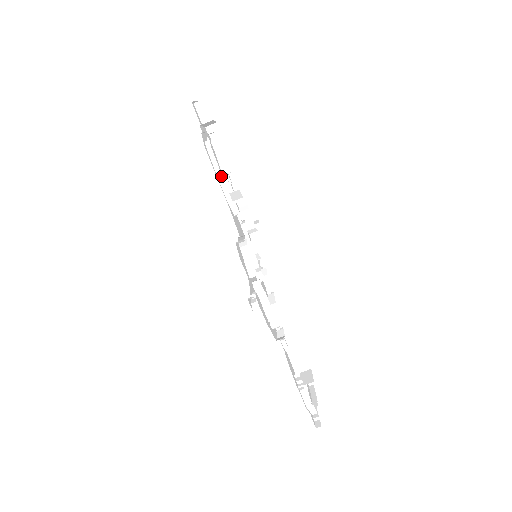
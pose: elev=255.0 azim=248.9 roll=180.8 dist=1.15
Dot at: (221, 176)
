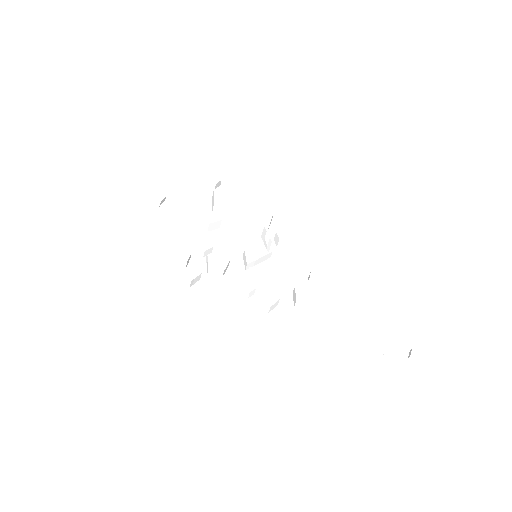
Dot at: (177, 218)
